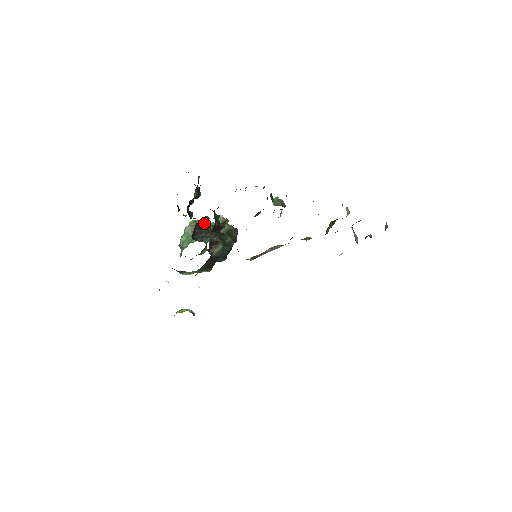
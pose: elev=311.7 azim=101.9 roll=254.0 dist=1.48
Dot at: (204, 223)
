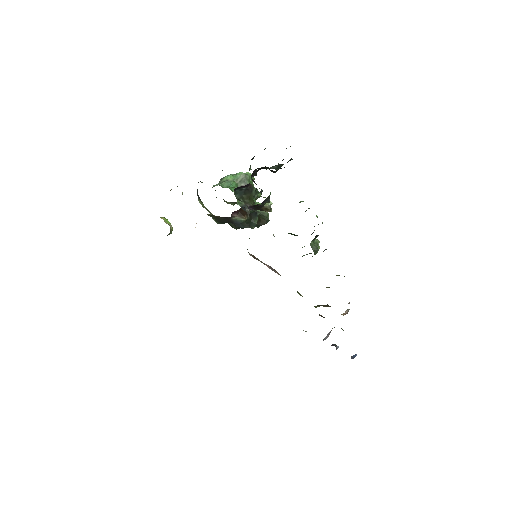
Dot at: (255, 189)
